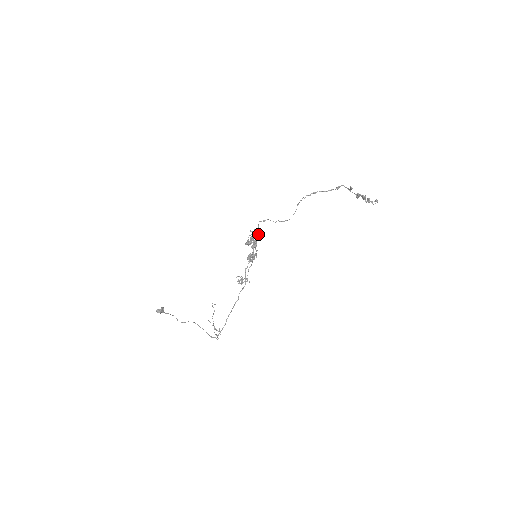
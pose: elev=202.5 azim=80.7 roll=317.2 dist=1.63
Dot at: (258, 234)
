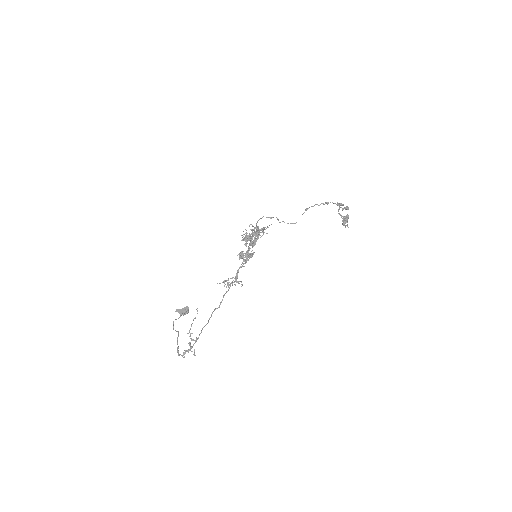
Dot at: (263, 231)
